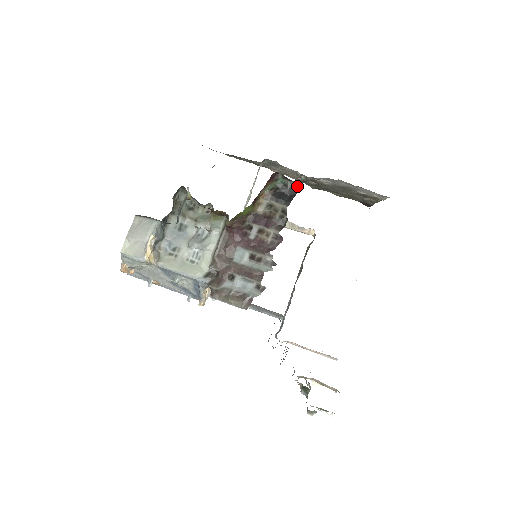
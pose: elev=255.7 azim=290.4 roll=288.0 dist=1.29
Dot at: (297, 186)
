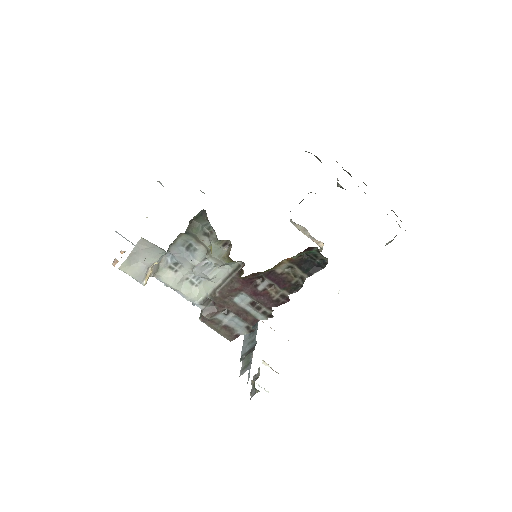
Dot at: (327, 262)
